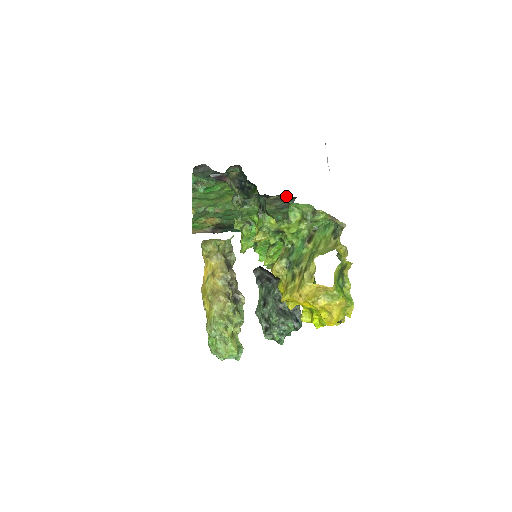
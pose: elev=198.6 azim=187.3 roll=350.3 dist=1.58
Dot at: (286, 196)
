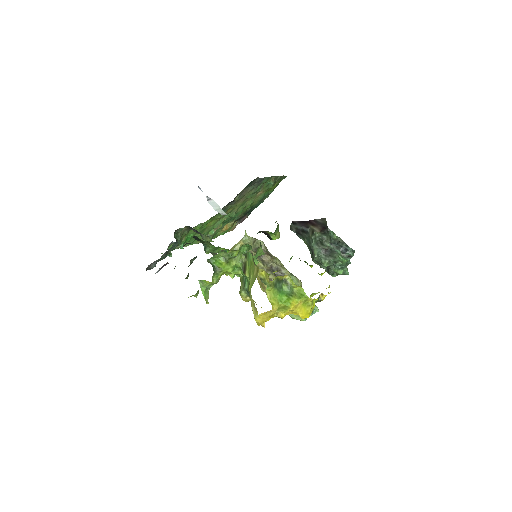
Dot at: (246, 186)
